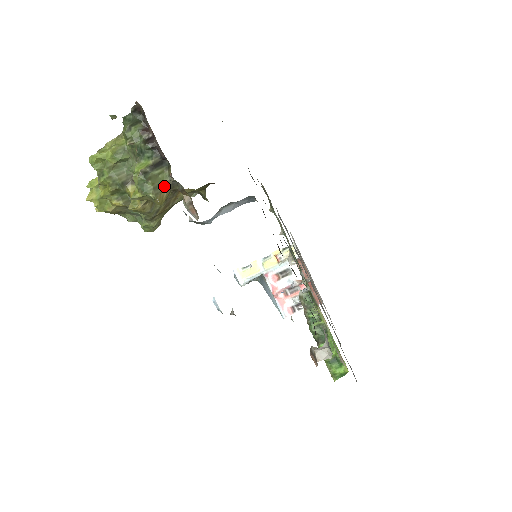
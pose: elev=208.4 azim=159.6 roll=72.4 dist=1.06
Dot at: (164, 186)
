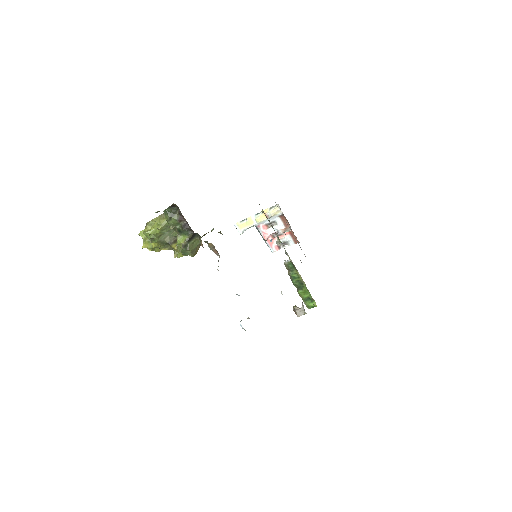
Dot at: (197, 247)
